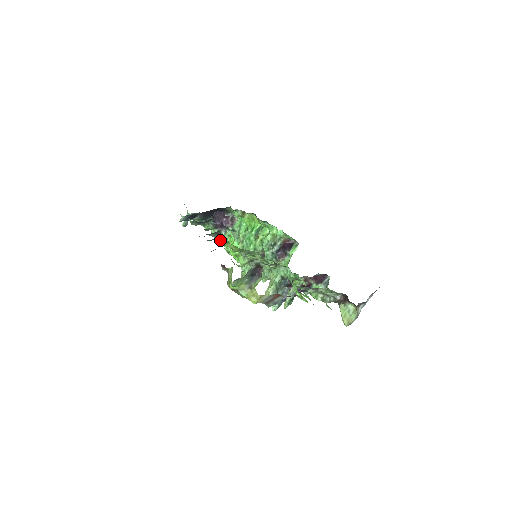
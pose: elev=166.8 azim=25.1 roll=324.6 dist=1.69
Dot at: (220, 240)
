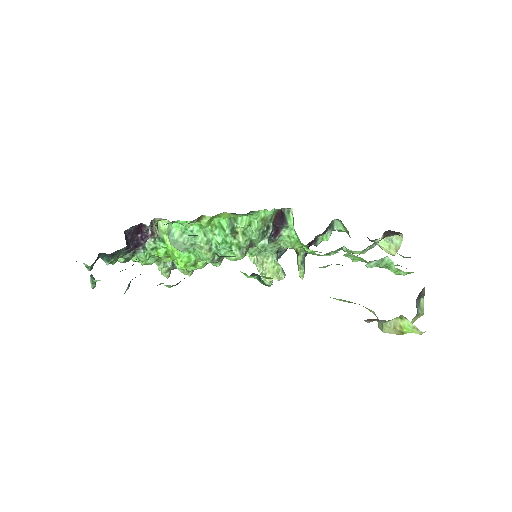
Dot at: occluded
